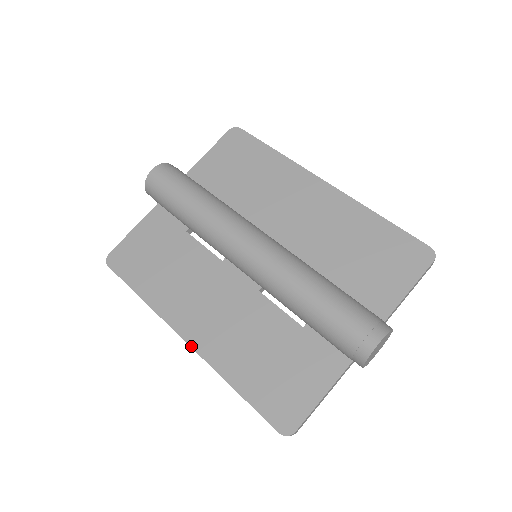
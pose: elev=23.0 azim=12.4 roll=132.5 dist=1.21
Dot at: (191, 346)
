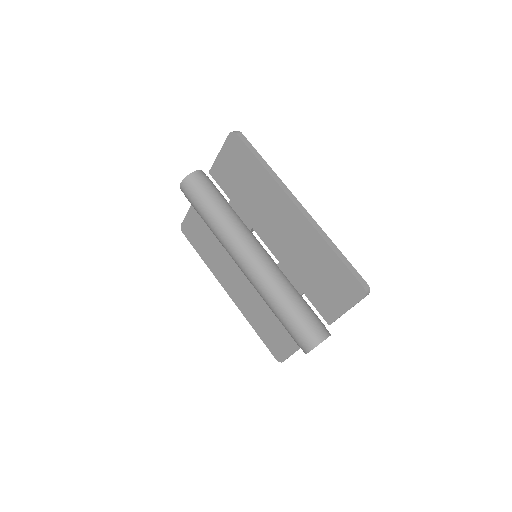
Dot at: occluded
